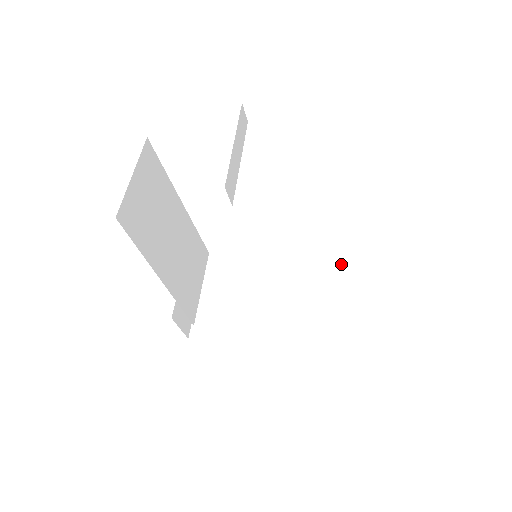
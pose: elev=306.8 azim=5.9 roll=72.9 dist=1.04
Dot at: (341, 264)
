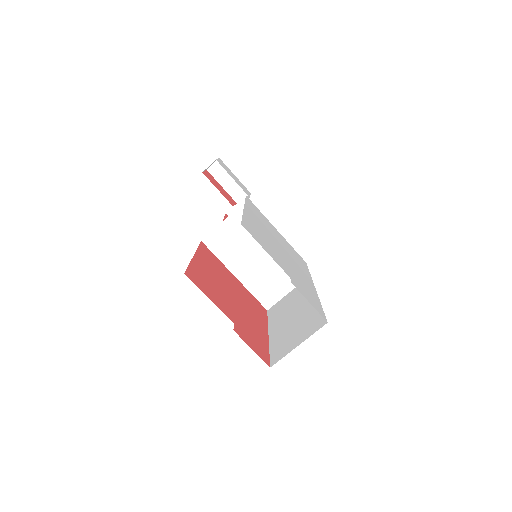
Dot at: occluded
